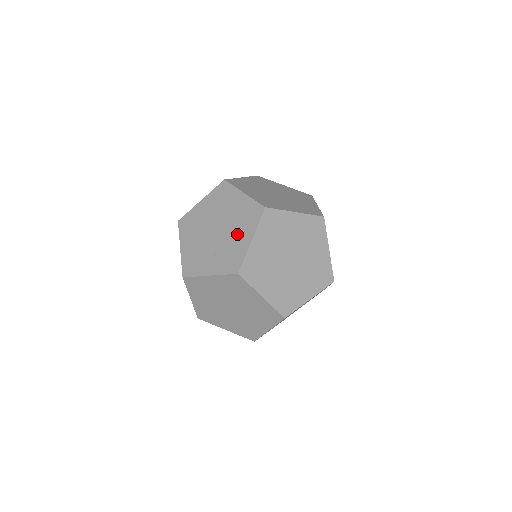
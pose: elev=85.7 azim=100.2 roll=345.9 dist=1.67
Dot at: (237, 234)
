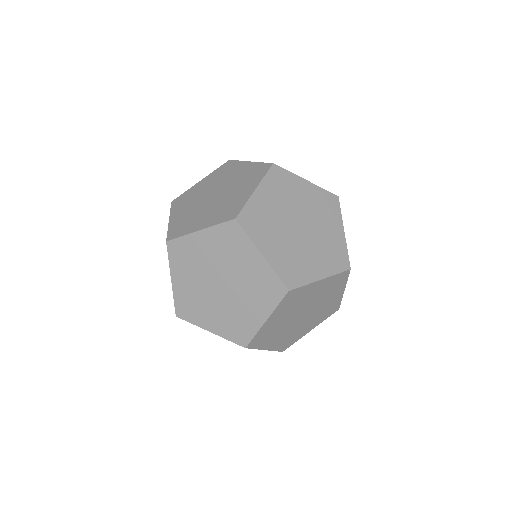
Dot at: occluded
